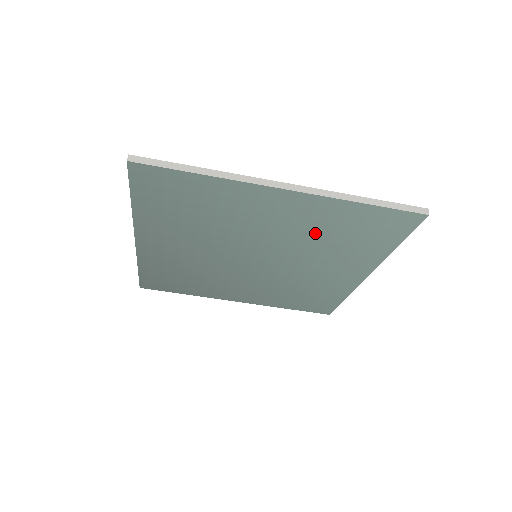
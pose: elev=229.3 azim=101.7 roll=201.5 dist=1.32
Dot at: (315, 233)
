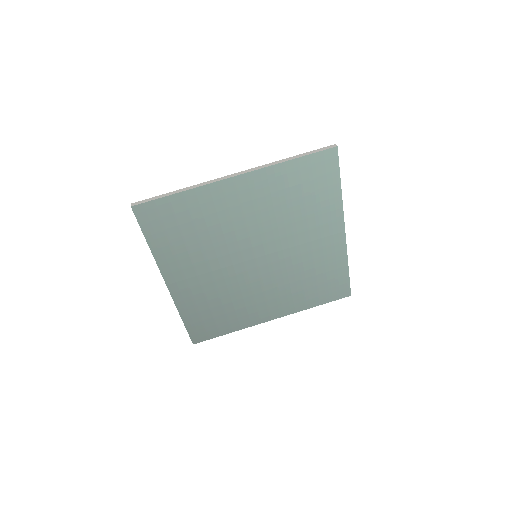
Dot at: (279, 206)
